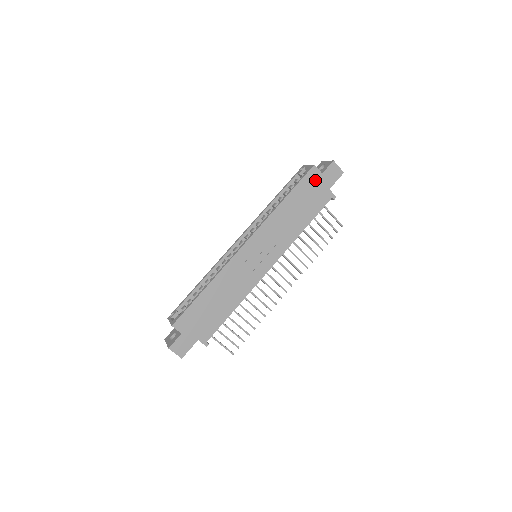
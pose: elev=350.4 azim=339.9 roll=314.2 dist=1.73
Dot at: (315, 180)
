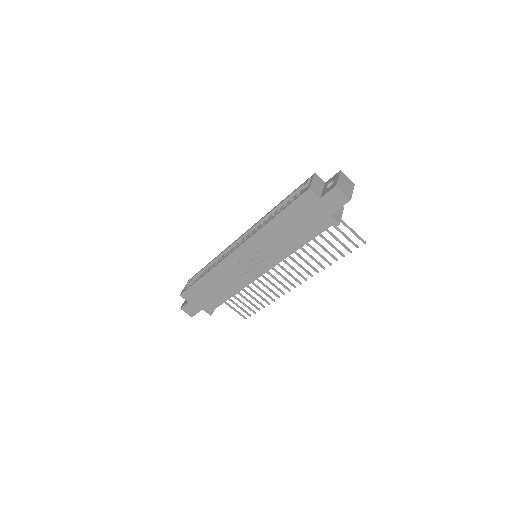
Dot at: (311, 204)
